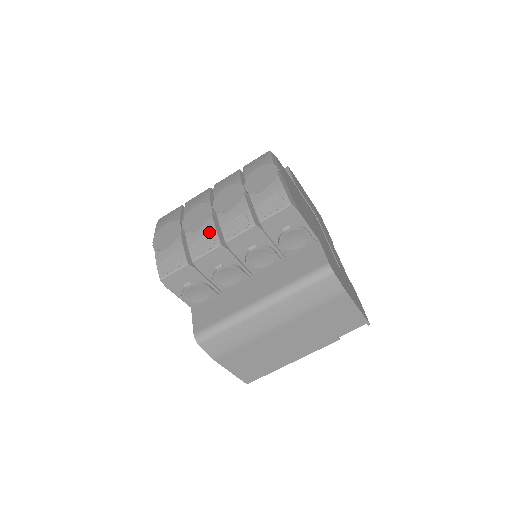
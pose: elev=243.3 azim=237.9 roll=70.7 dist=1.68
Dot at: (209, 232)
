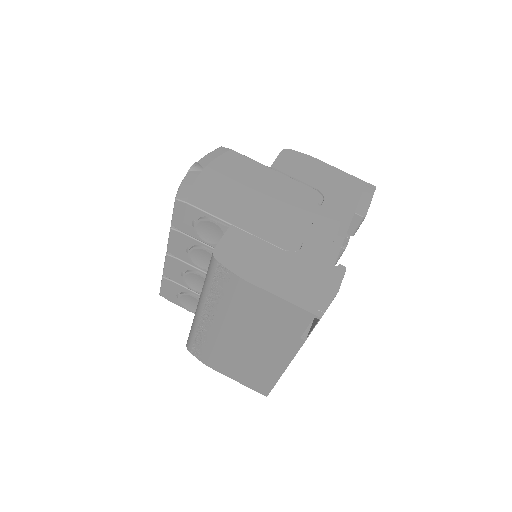
Dot at: occluded
